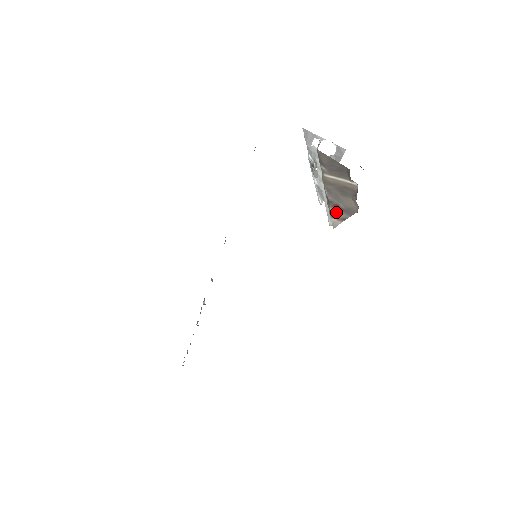
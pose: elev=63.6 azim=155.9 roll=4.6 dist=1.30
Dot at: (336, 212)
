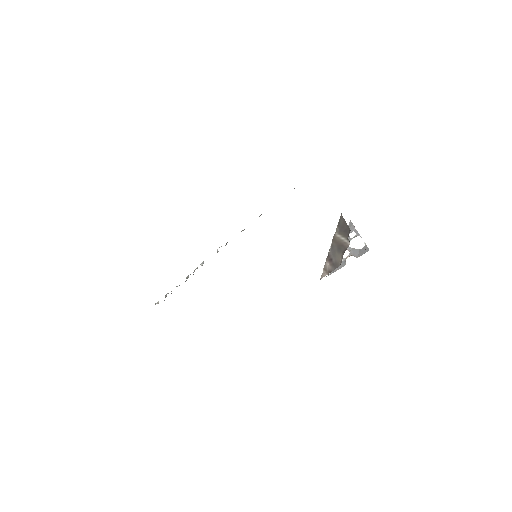
Dot at: (328, 265)
